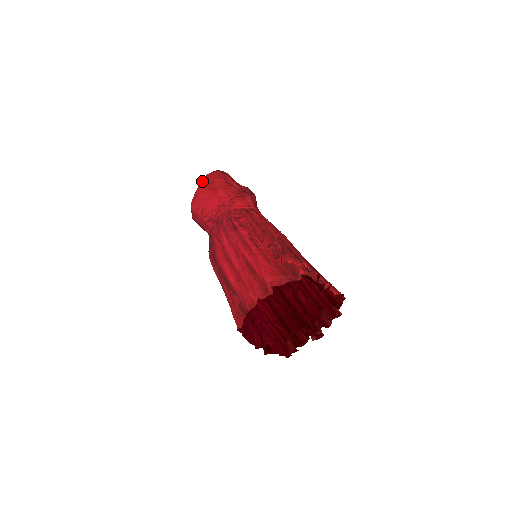
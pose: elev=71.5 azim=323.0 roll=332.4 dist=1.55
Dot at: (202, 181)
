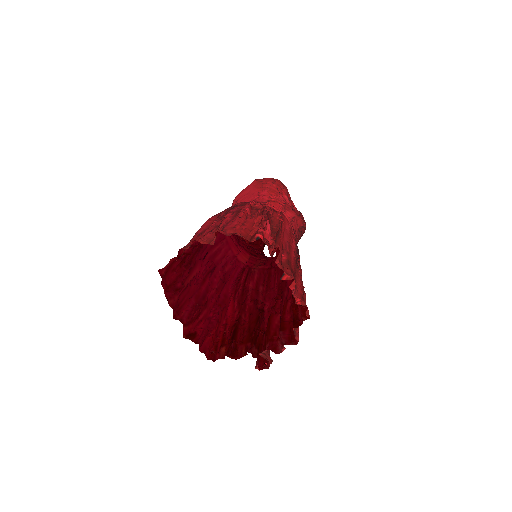
Dot at: (256, 180)
